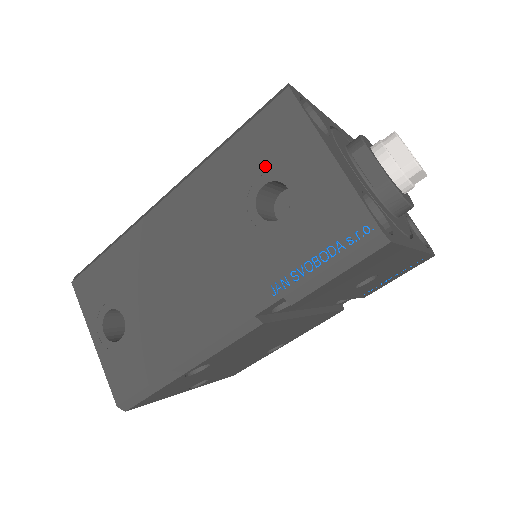
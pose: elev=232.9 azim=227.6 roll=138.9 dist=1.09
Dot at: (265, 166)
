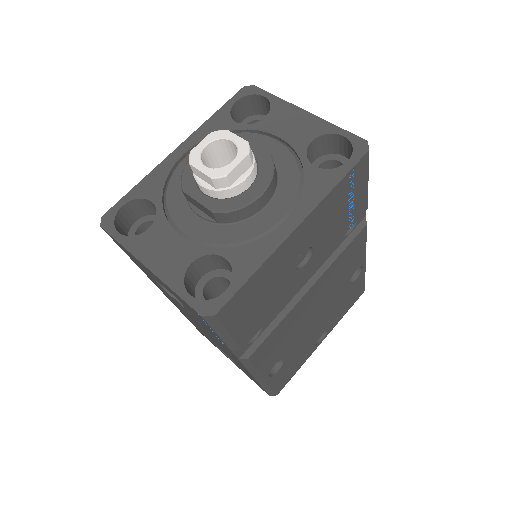
Dot at: (150, 275)
